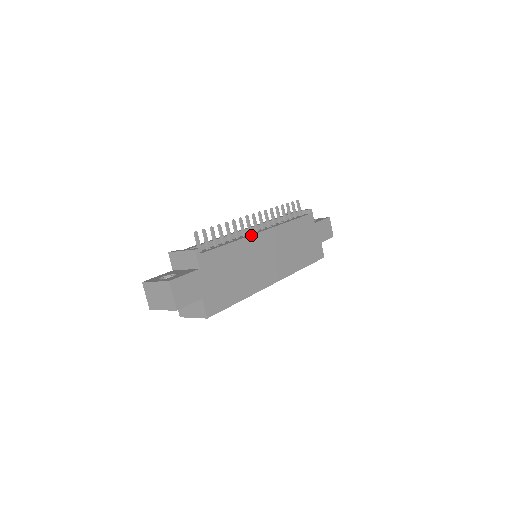
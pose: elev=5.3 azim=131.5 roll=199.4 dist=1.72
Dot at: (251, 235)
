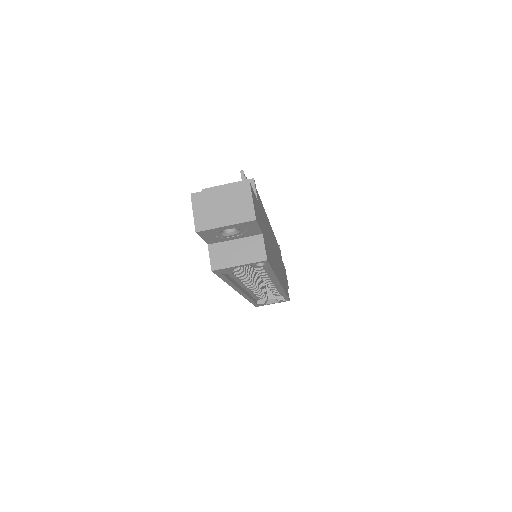
Dot at: occluded
